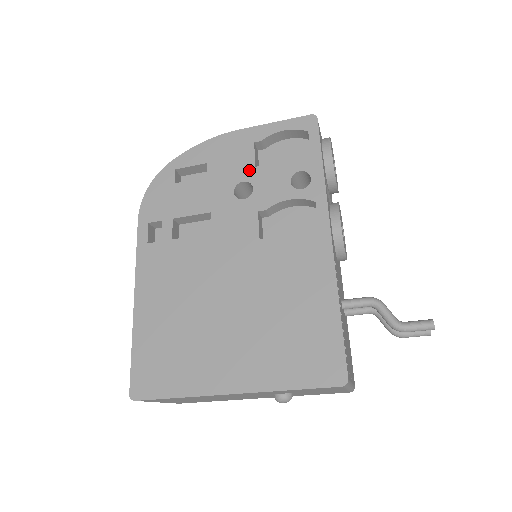
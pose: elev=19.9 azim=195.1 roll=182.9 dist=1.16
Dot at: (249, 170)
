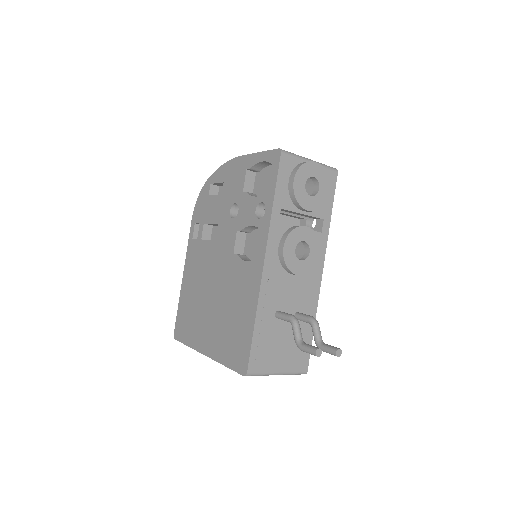
Dot at: (239, 194)
